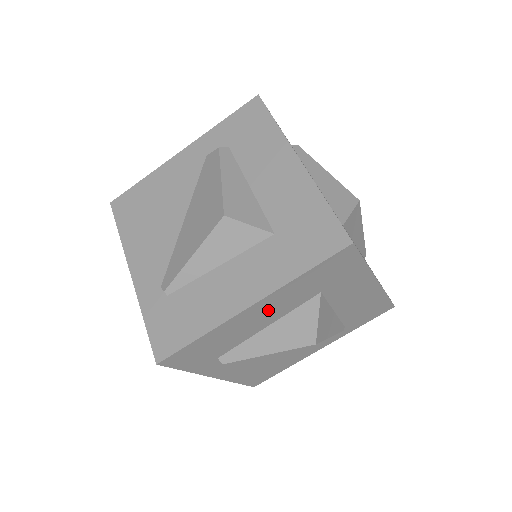
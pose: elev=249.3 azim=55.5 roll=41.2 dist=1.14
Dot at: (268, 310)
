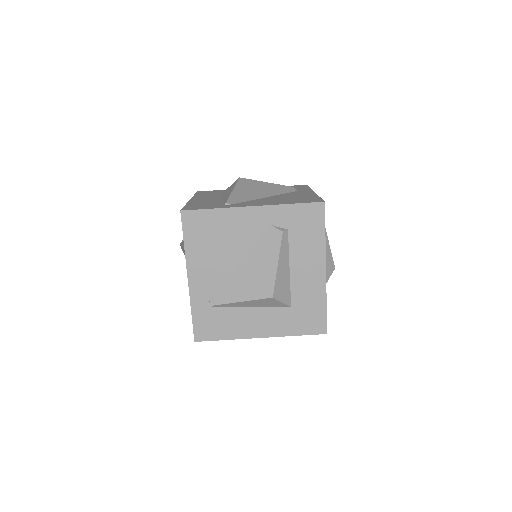
Dot at: occluded
